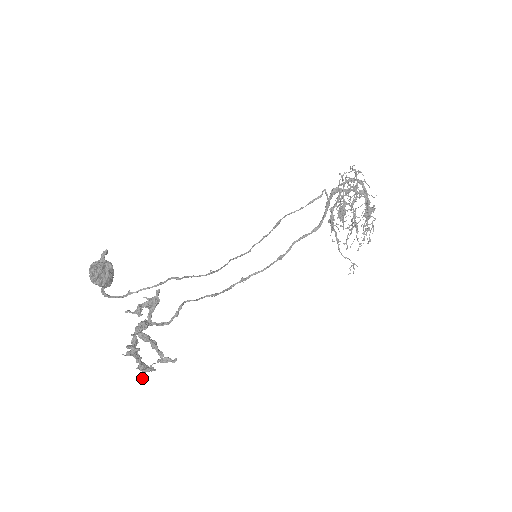
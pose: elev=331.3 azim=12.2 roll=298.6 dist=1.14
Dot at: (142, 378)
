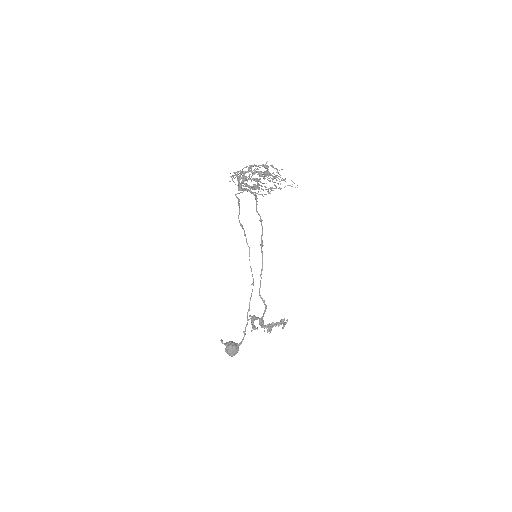
Dot at: occluded
